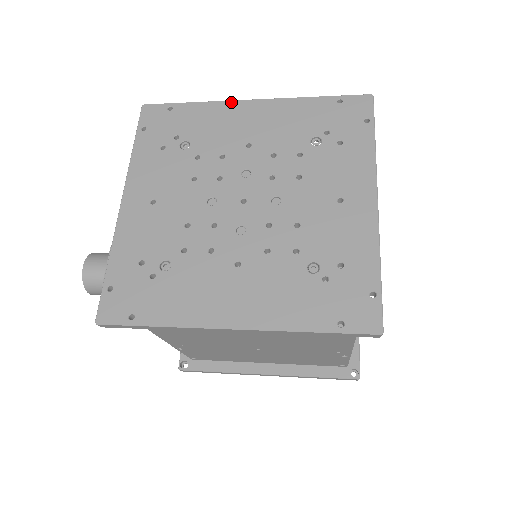
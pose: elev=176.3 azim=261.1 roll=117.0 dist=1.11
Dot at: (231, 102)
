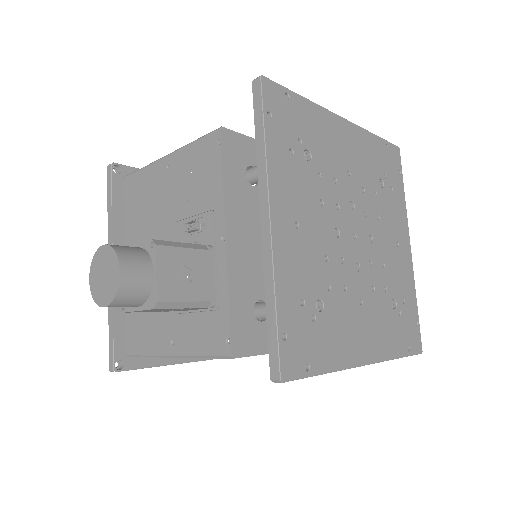
Dot at: (331, 113)
